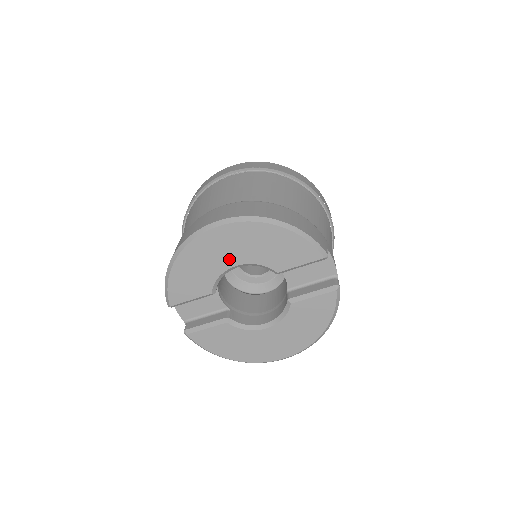
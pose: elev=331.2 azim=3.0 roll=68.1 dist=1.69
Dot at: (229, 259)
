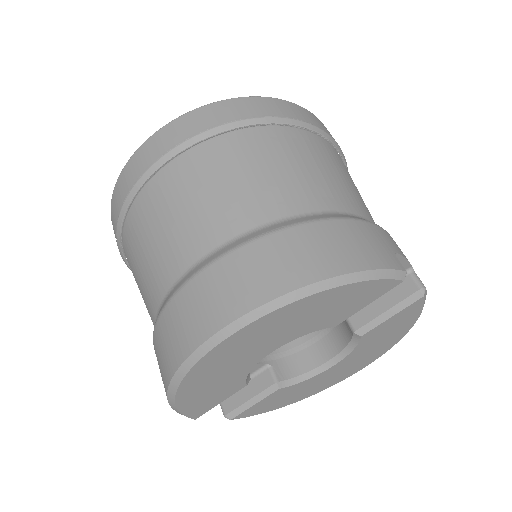
Dot at: (257, 354)
